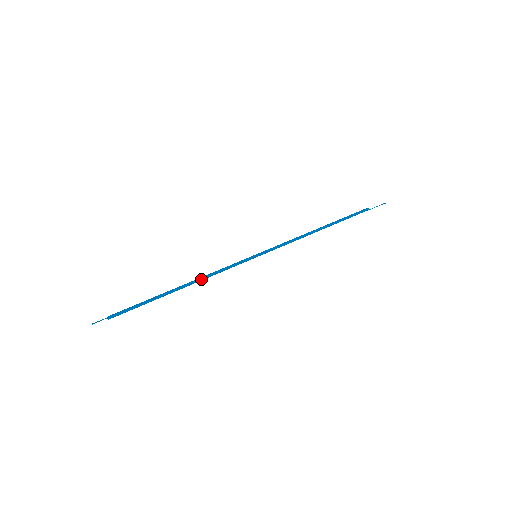
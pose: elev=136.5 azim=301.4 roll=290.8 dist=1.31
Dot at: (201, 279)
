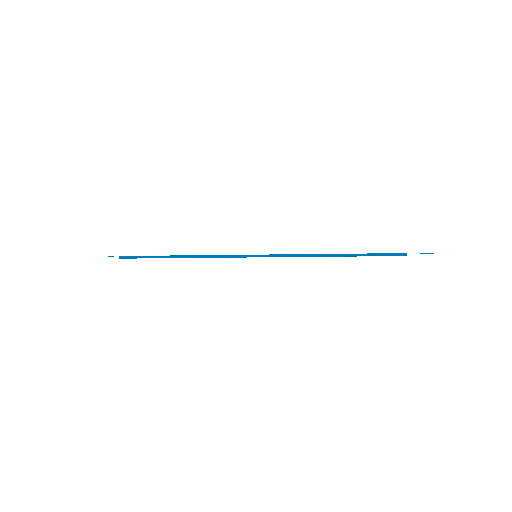
Dot at: (199, 255)
